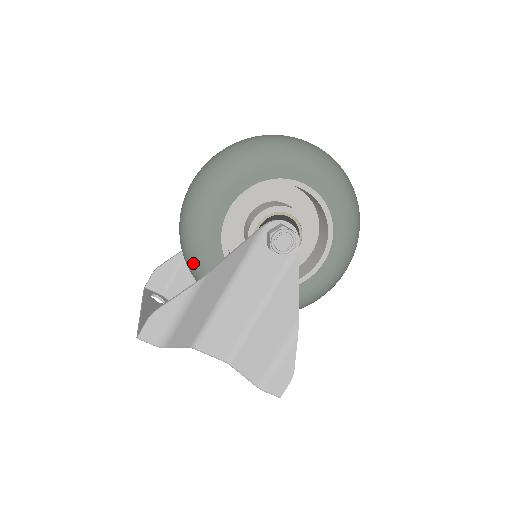
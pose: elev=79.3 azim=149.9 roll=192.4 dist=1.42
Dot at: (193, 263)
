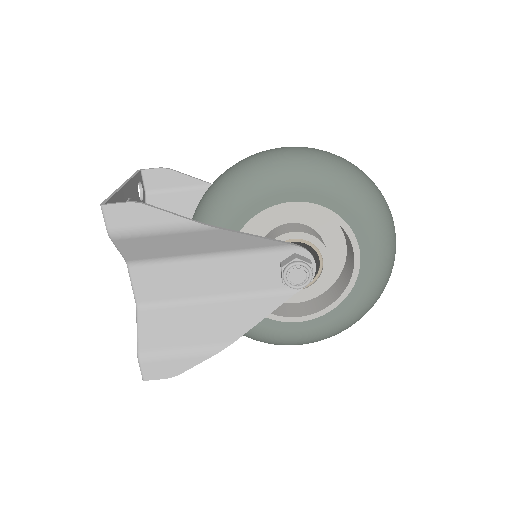
Dot at: (211, 204)
